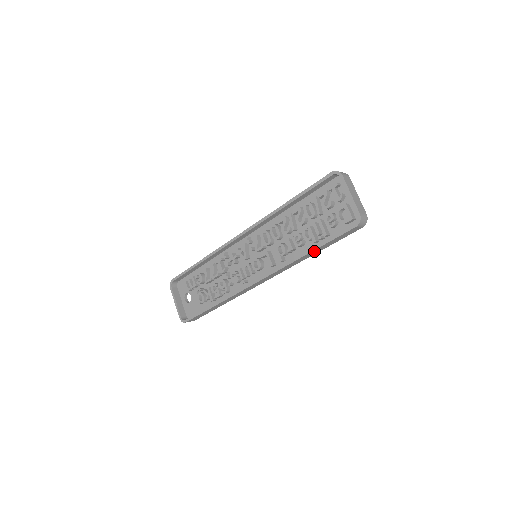
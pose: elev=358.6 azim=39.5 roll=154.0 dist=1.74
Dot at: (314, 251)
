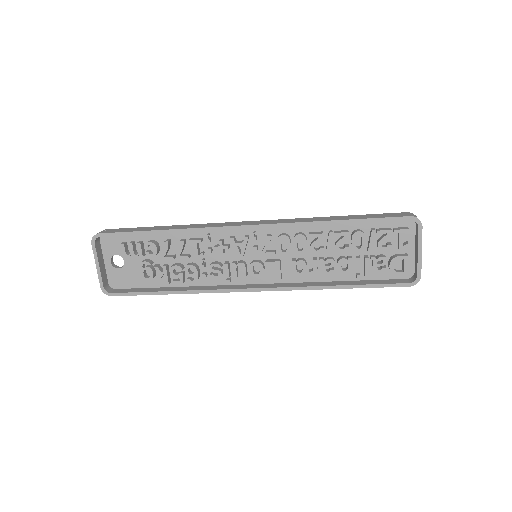
Dot at: (344, 286)
